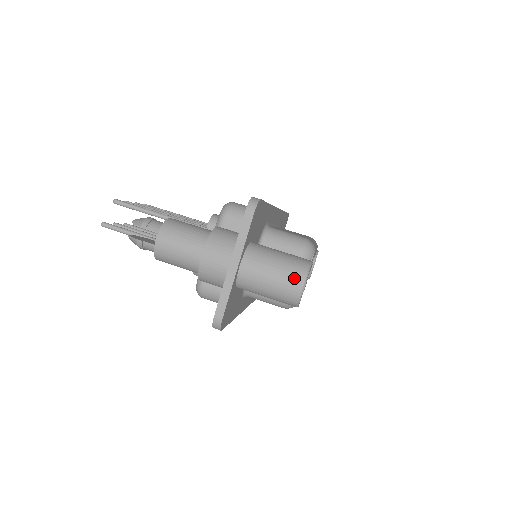
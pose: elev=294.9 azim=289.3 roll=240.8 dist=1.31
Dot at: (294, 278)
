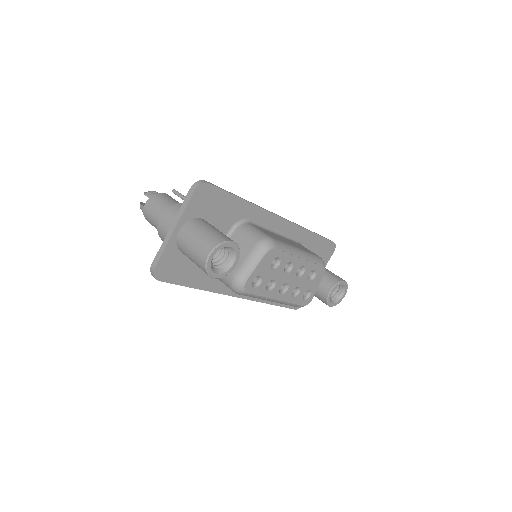
Dot at: (206, 247)
